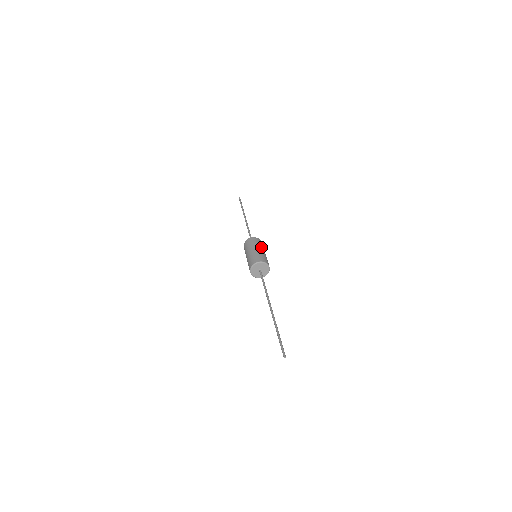
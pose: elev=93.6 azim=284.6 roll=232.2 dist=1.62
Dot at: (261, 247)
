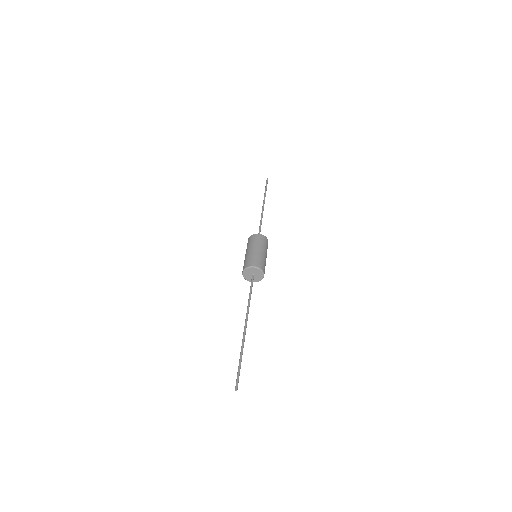
Dot at: (264, 249)
